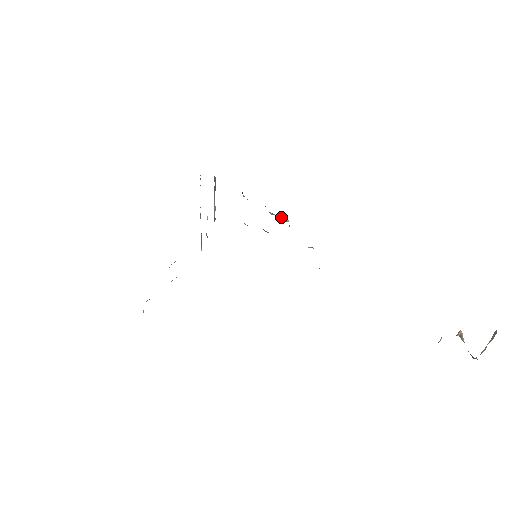
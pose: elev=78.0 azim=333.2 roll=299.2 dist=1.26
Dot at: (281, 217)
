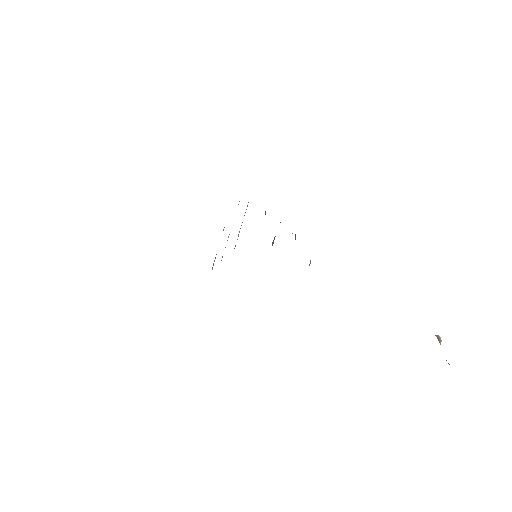
Dot at: occluded
